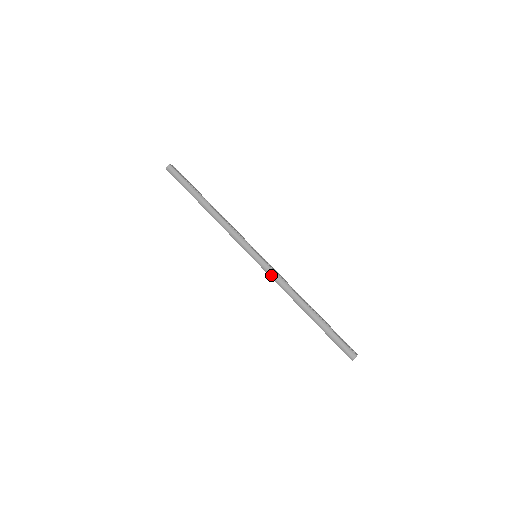
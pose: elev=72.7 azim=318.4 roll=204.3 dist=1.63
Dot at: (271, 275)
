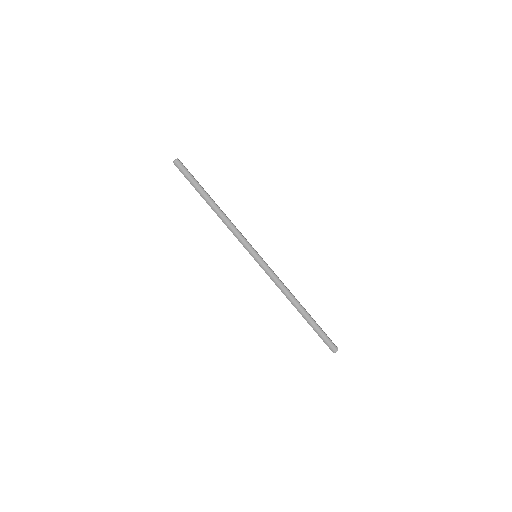
Dot at: (269, 275)
